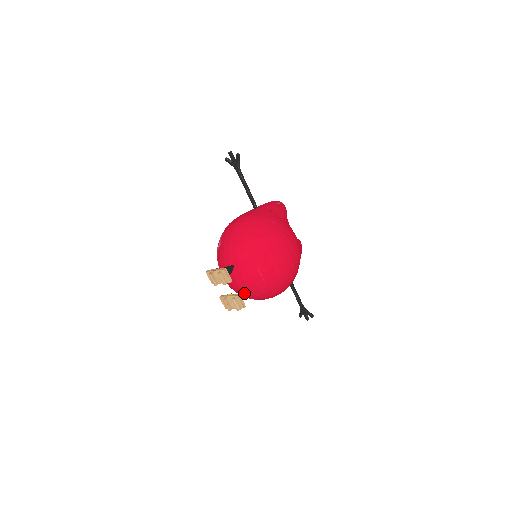
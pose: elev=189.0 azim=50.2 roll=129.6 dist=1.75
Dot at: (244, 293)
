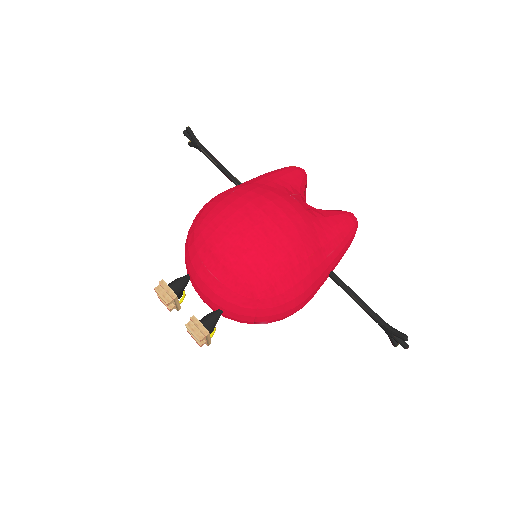
Dot at: (212, 313)
